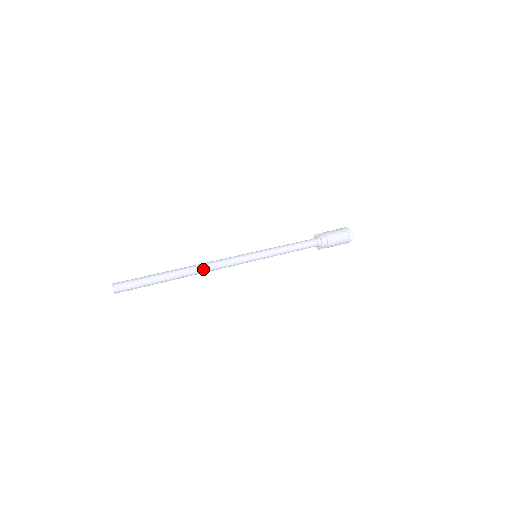
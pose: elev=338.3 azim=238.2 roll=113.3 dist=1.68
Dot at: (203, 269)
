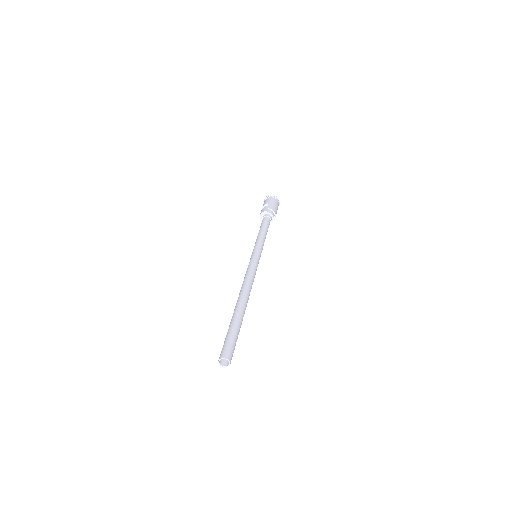
Dot at: occluded
